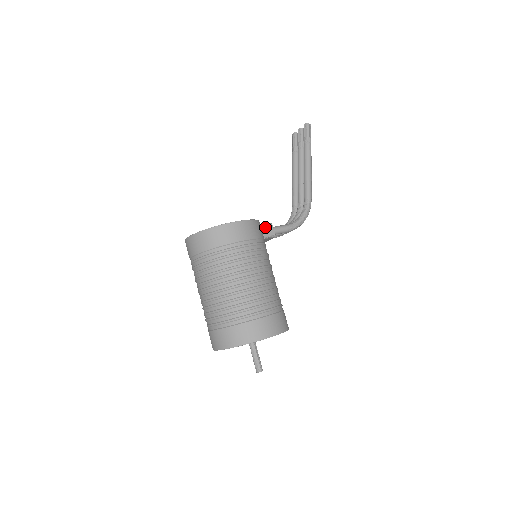
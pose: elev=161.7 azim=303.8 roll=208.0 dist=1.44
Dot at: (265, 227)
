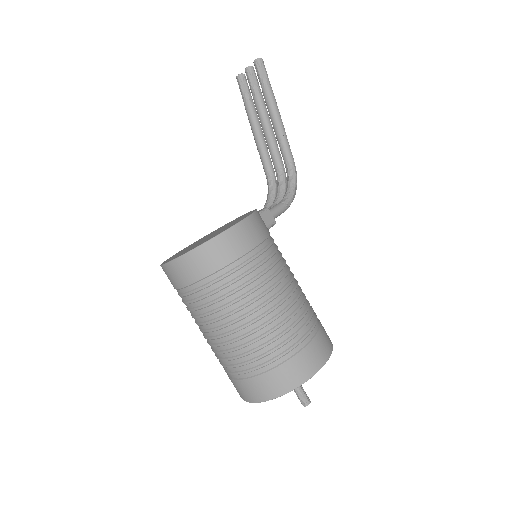
Dot at: (262, 215)
